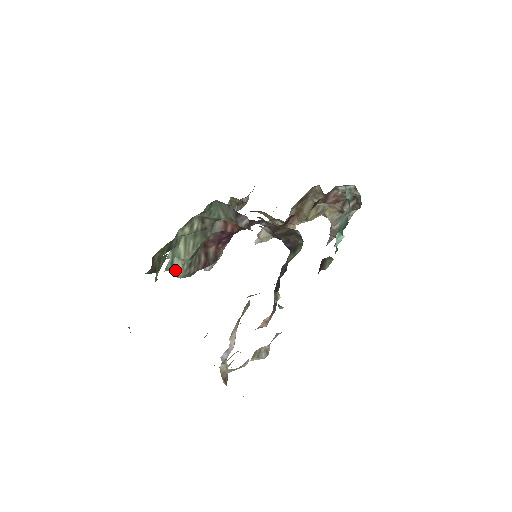
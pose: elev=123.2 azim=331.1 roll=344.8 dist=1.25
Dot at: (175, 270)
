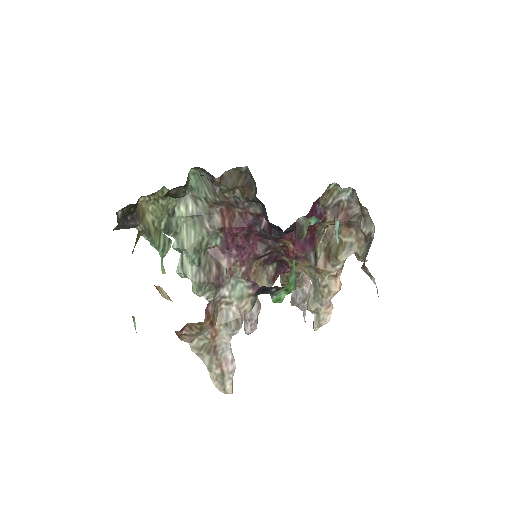
Dot at: (185, 272)
